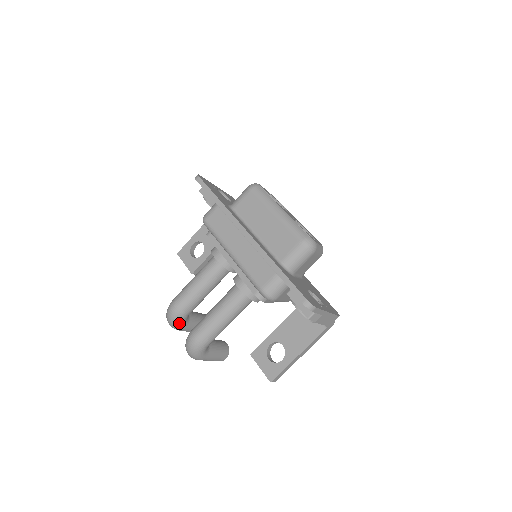
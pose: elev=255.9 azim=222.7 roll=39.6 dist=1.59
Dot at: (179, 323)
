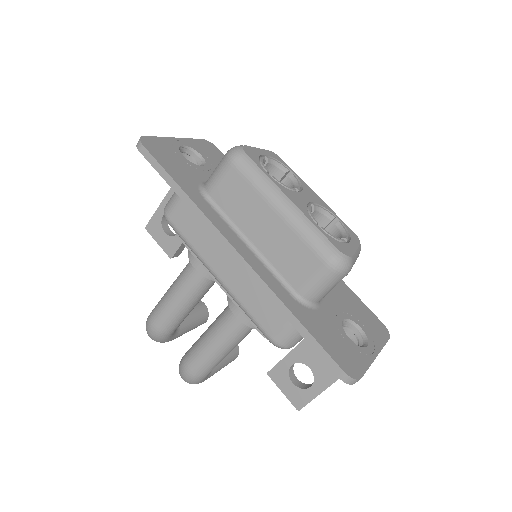
Dot at: (165, 340)
